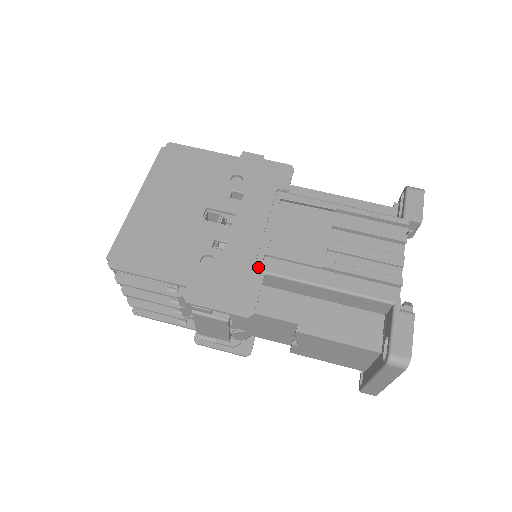
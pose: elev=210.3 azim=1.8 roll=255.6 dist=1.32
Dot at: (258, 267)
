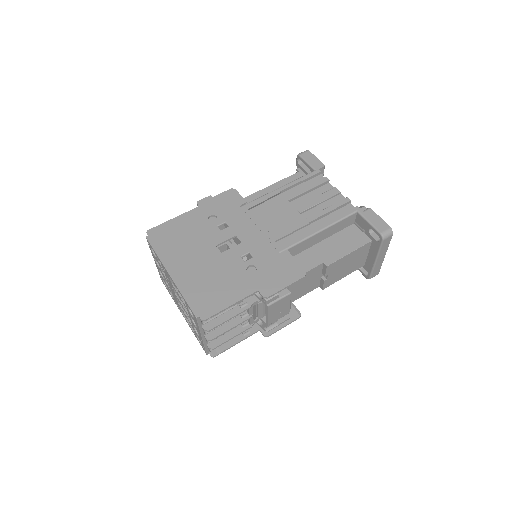
Dot at: (280, 250)
